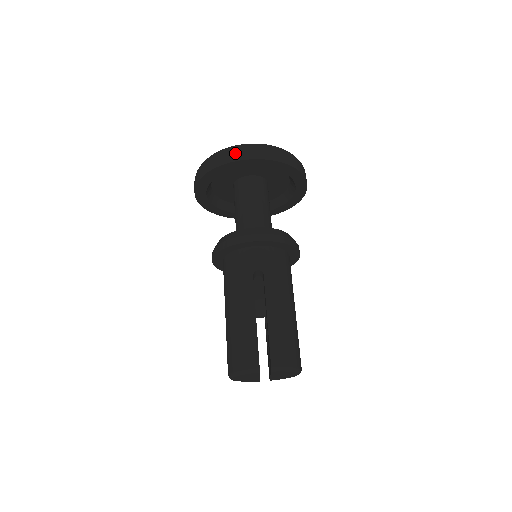
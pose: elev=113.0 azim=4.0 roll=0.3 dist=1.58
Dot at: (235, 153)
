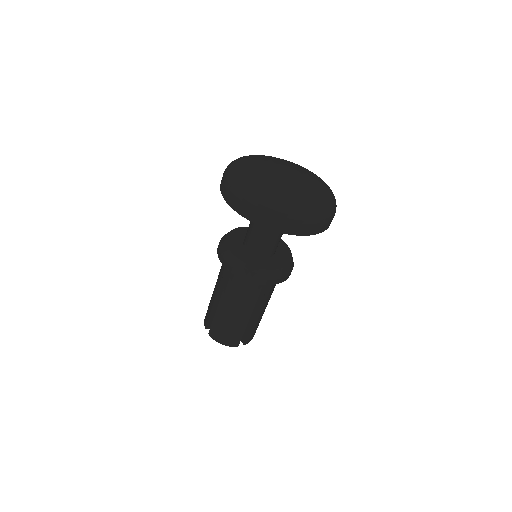
Dot at: (224, 186)
